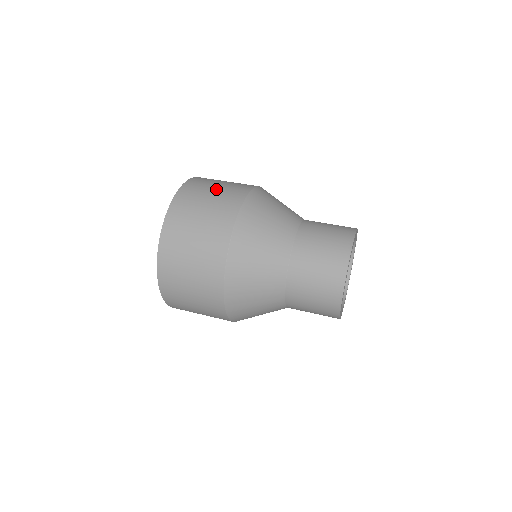
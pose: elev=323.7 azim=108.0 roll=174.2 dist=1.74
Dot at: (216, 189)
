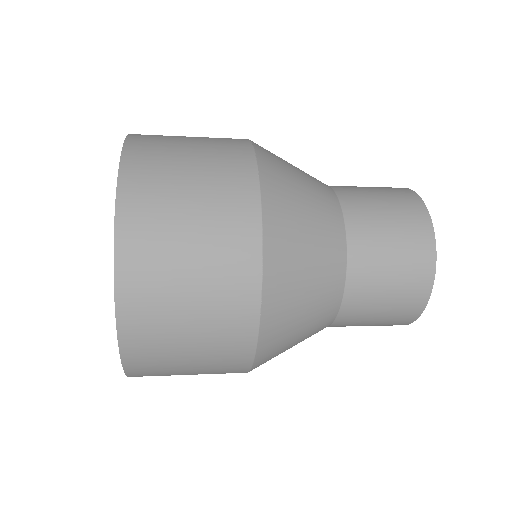
Dot at: occluded
